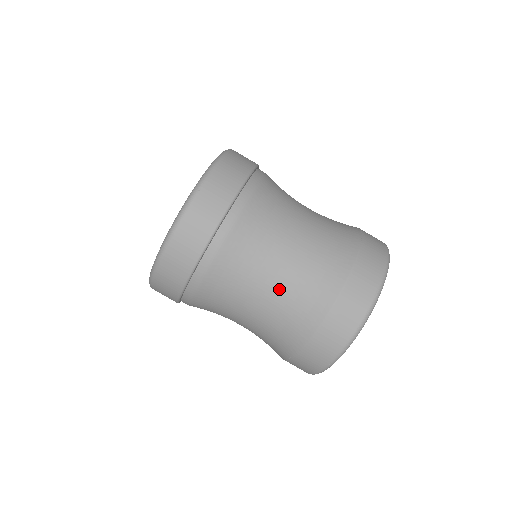
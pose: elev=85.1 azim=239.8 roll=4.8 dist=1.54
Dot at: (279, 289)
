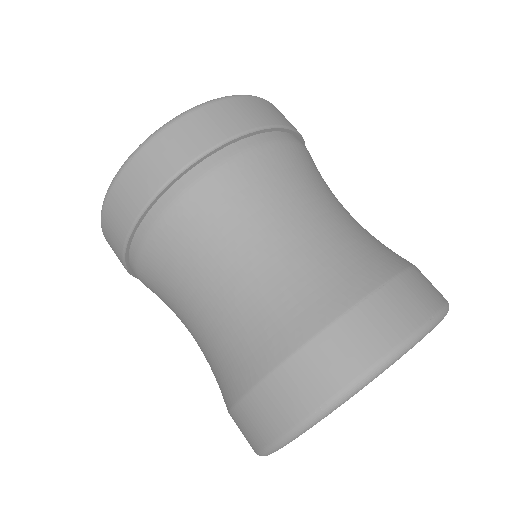
Dot at: (205, 327)
